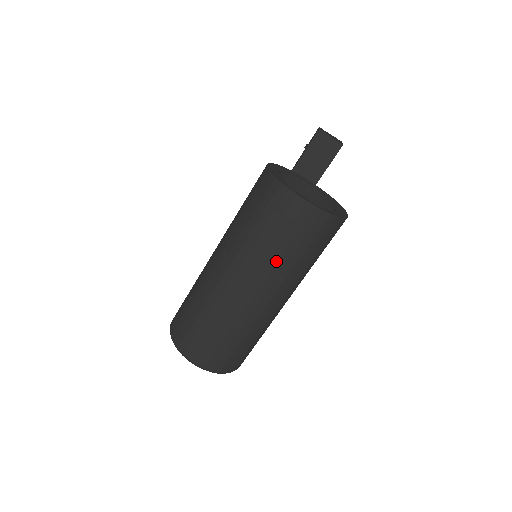
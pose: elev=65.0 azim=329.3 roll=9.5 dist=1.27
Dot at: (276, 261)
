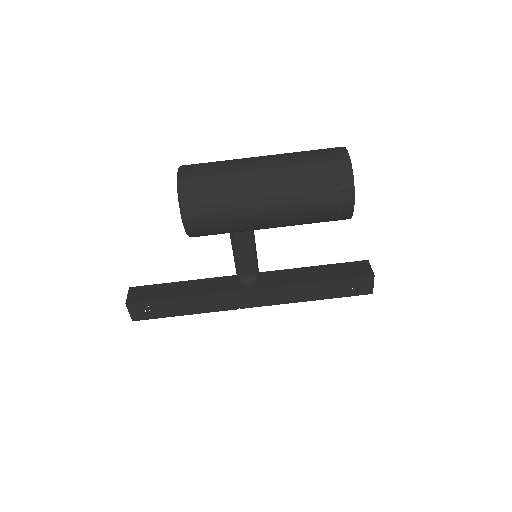
Dot at: (297, 160)
